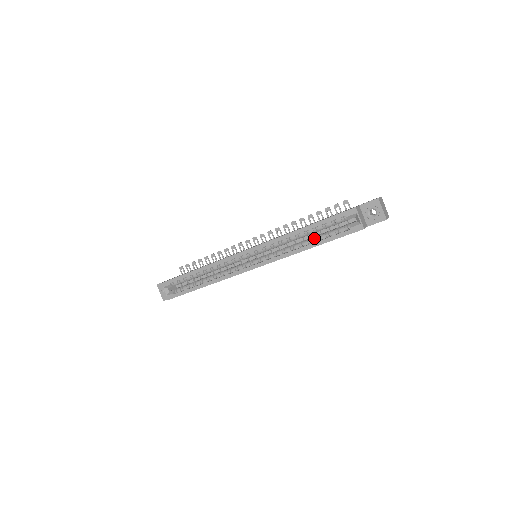
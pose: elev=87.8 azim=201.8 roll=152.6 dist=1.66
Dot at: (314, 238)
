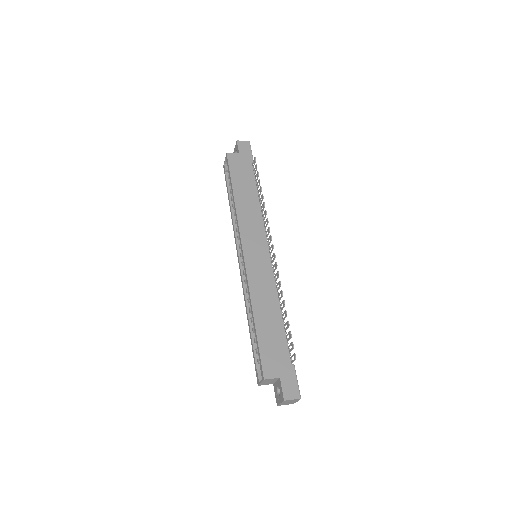
Dot at: occluded
